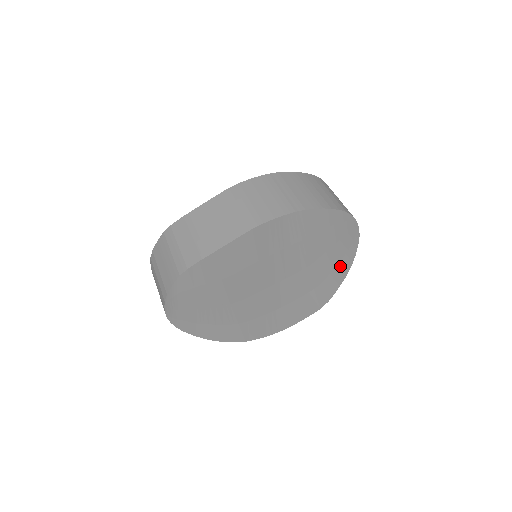
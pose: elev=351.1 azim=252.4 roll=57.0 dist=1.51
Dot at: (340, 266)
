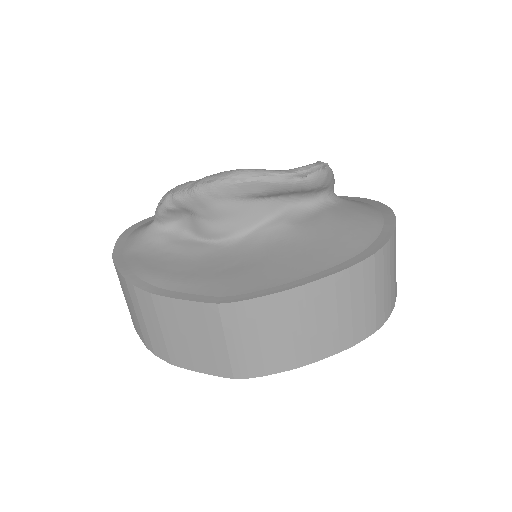
Dot at: occluded
